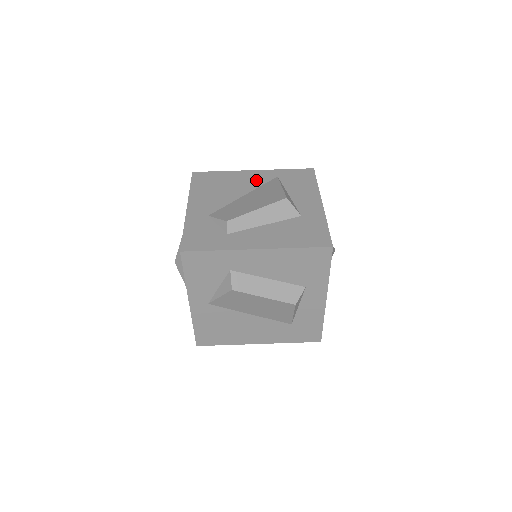
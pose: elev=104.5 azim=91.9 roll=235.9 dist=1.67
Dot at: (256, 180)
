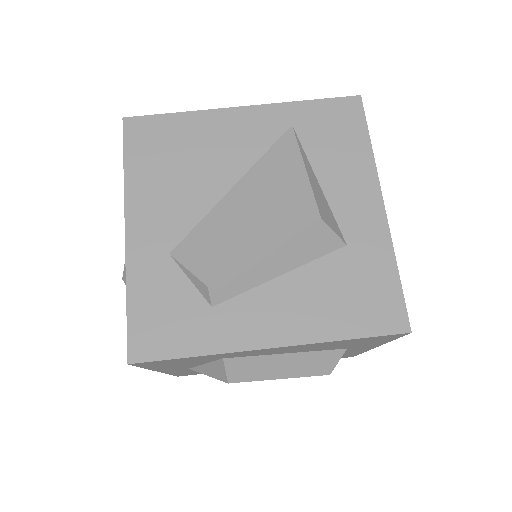
Dot at: (251, 138)
